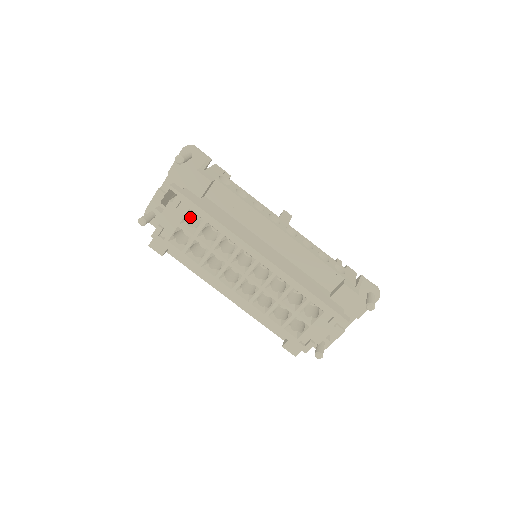
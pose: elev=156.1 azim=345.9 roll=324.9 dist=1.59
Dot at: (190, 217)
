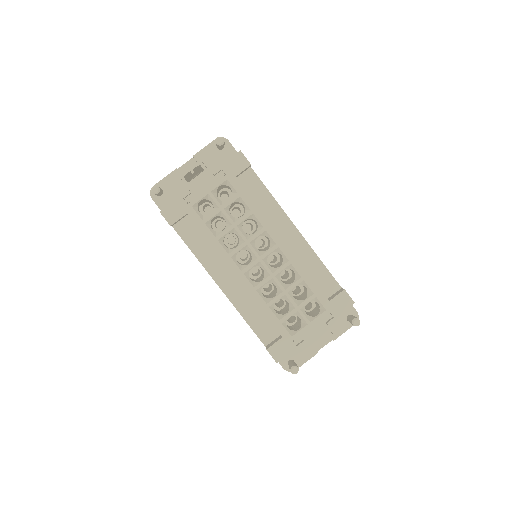
Dot at: occluded
